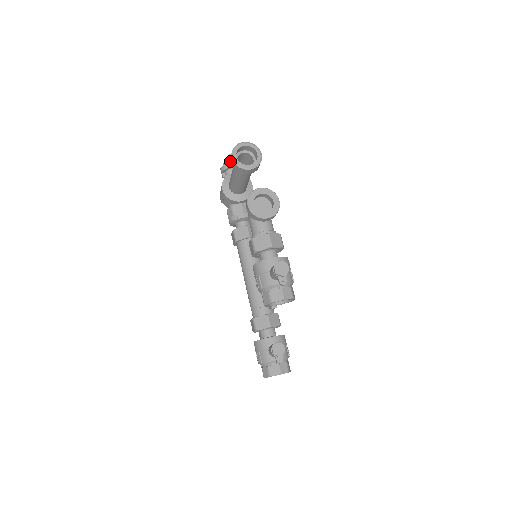
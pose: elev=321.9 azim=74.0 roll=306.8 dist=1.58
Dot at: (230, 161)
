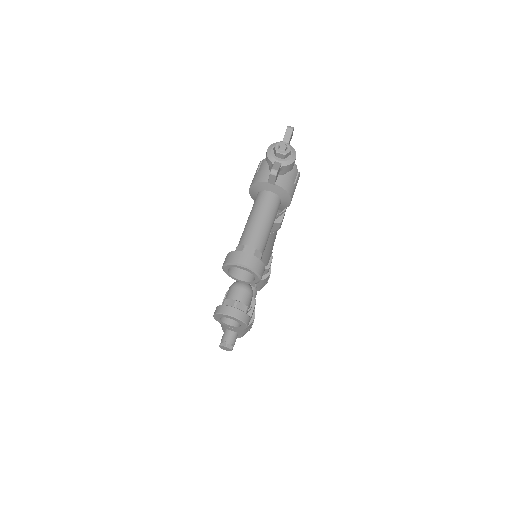
Dot at: occluded
